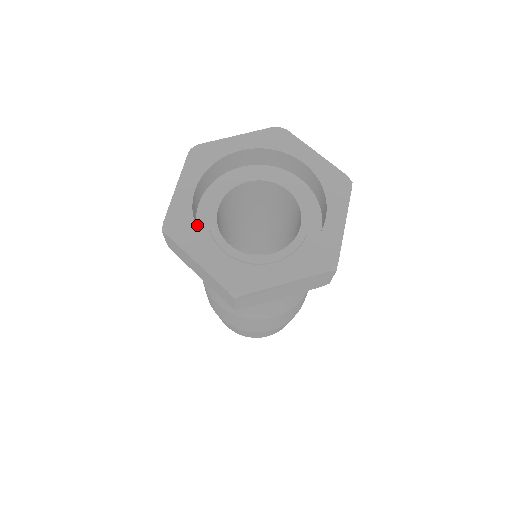
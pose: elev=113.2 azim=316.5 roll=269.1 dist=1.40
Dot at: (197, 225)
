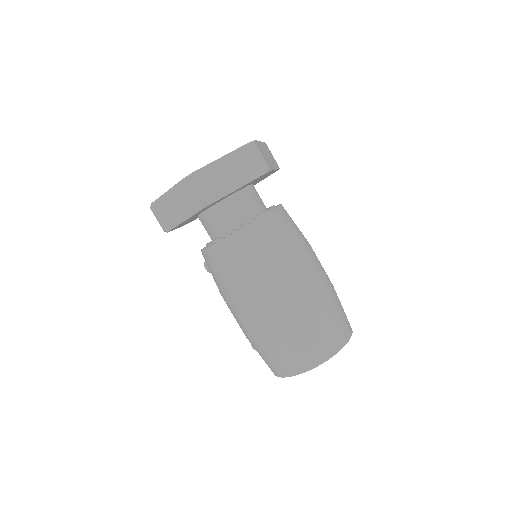
Dot at: occluded
